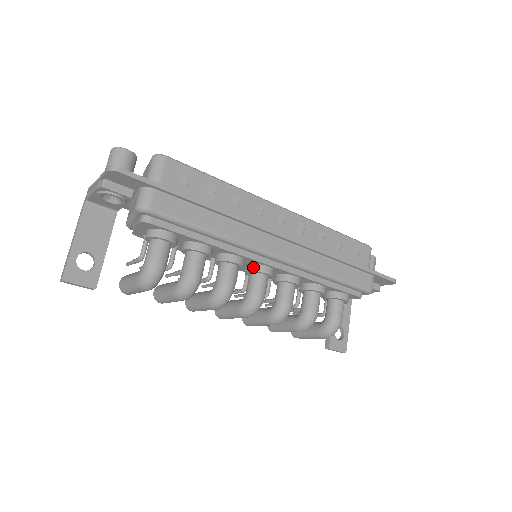
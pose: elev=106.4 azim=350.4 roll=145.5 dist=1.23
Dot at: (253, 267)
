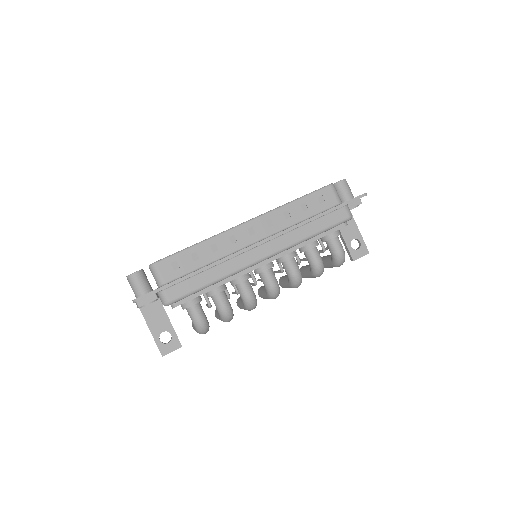
Dot at: (256, 271)
